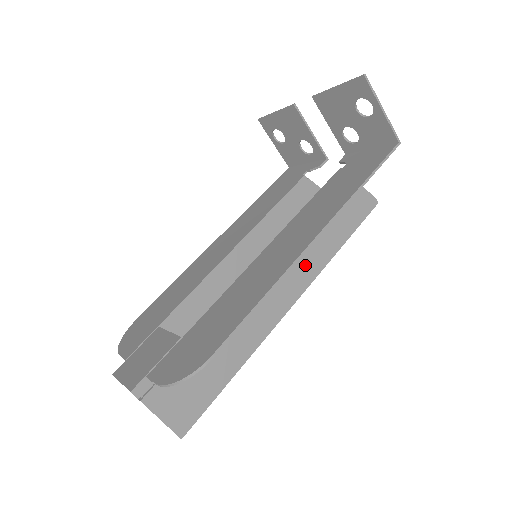
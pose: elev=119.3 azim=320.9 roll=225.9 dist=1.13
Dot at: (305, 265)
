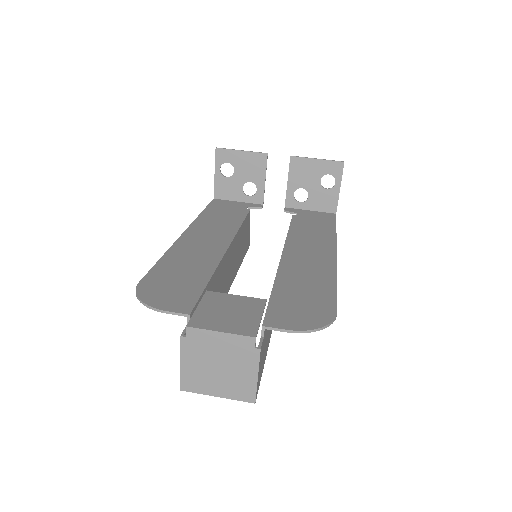
Dot at: occluded
